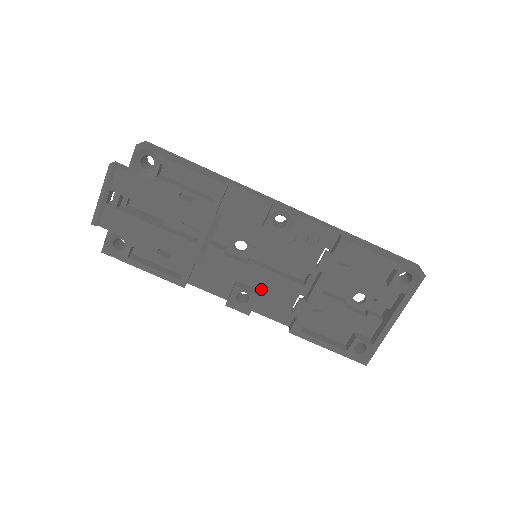
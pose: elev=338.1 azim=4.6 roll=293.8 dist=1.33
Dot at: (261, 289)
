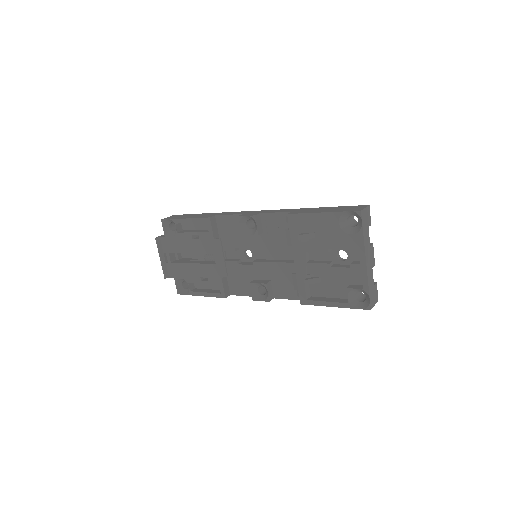
Dot at: (271, 279)
